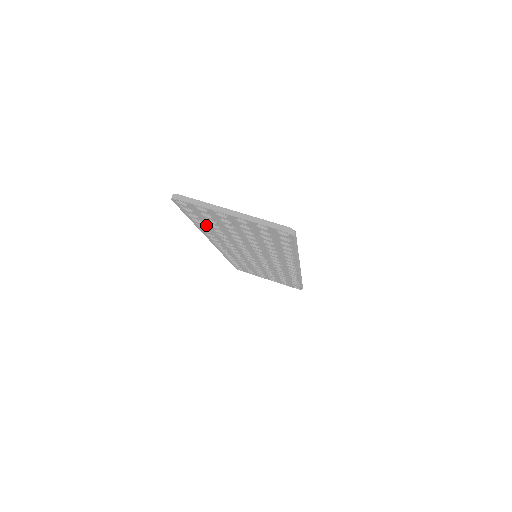
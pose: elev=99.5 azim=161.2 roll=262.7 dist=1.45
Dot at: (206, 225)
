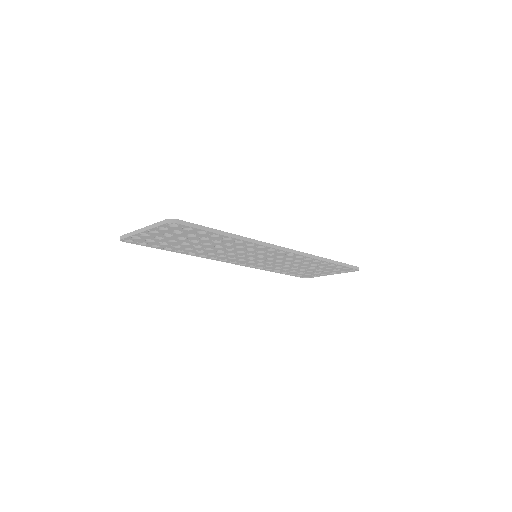
Dot at: (177, 249)
